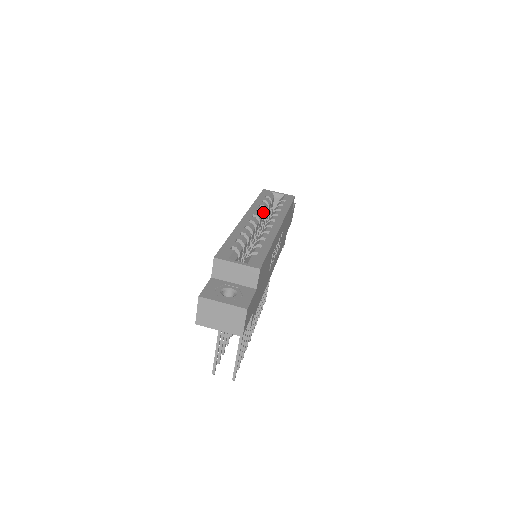
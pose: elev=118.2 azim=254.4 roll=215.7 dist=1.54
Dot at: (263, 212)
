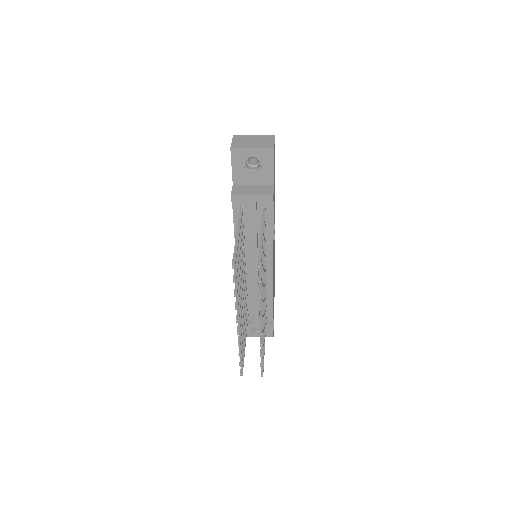
Dot at: occluded
